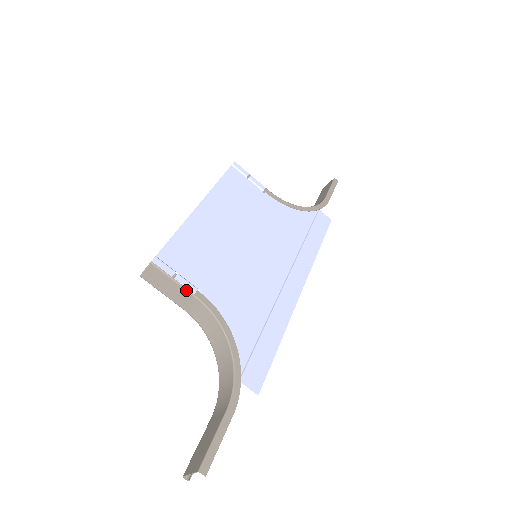
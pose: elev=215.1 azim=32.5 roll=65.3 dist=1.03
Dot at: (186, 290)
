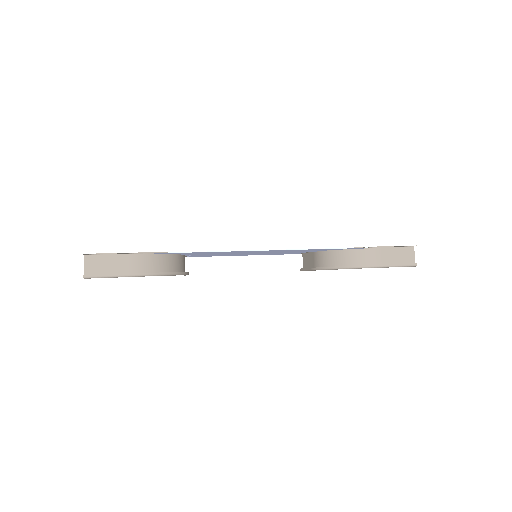
Dot at: occluded
